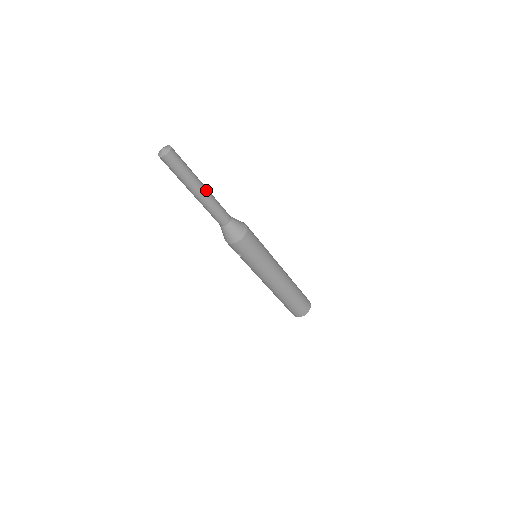
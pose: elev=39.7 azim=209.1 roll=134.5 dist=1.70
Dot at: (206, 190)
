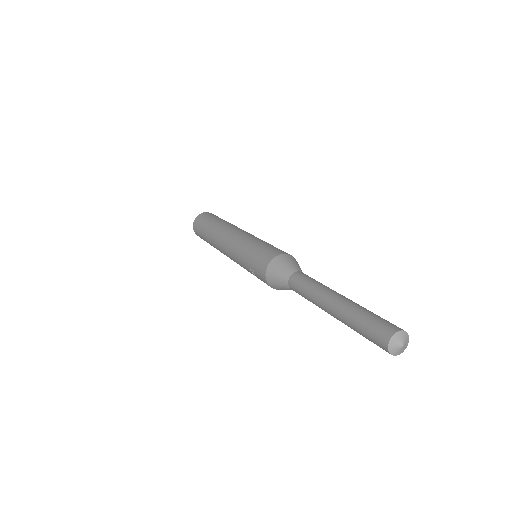
Dot at: occluded
